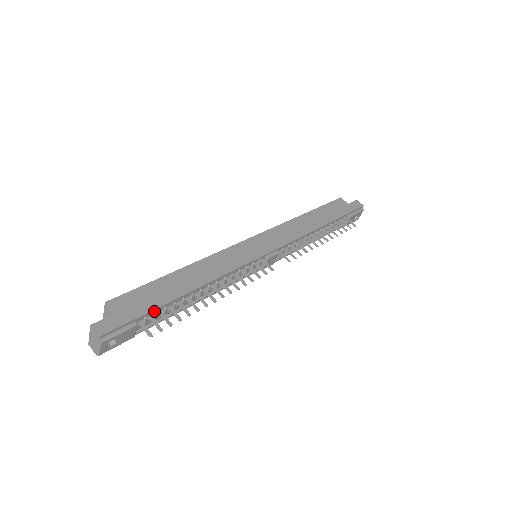
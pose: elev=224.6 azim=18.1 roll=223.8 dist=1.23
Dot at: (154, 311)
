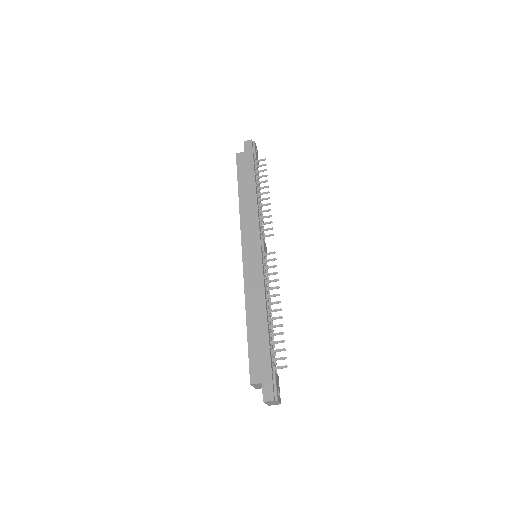
Dot at: (270, 356)
